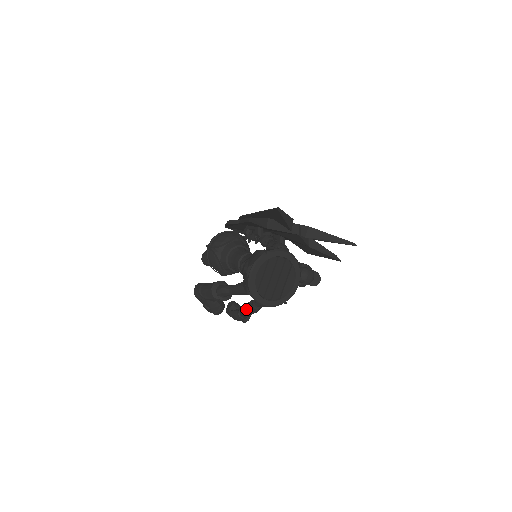
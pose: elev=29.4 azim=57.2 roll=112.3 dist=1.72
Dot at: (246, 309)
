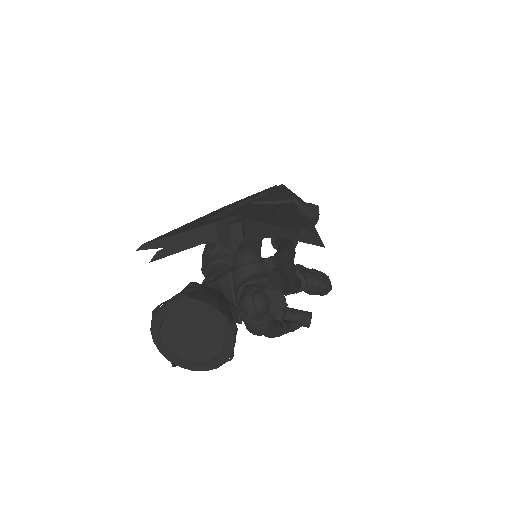
Dot at: occluded
